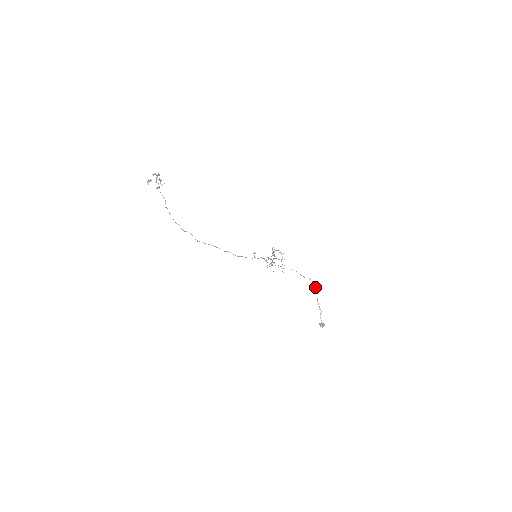
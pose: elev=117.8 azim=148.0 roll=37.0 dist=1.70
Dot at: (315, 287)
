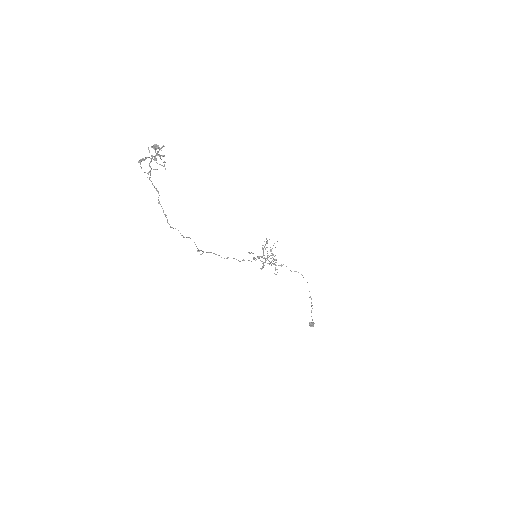
Dot at: occluded
